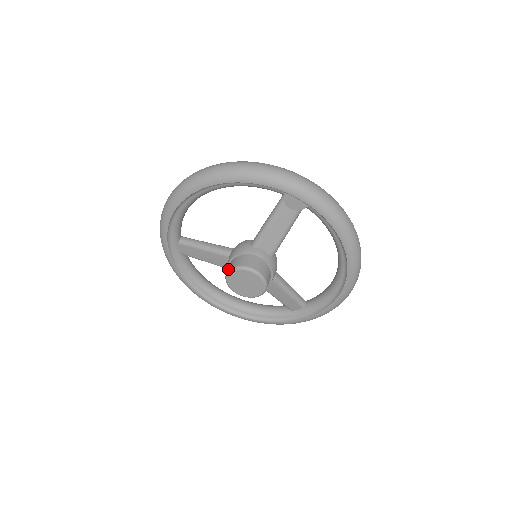
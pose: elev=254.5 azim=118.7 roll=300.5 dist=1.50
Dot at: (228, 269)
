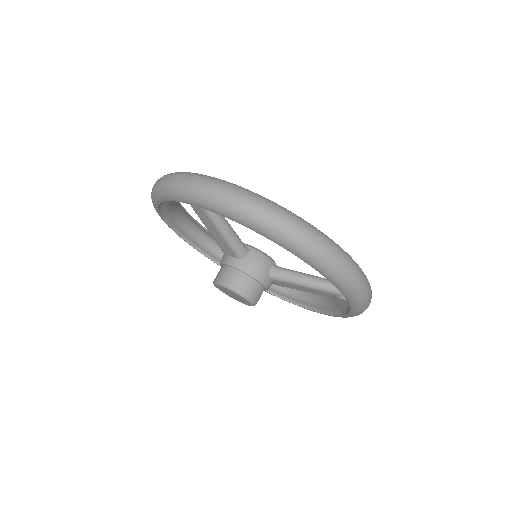
Dot at: (233, 285)
